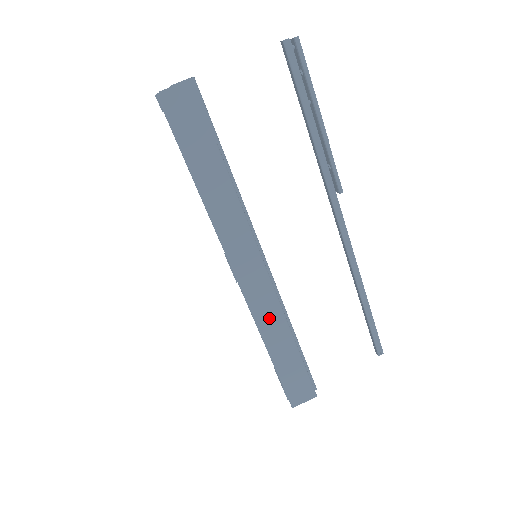
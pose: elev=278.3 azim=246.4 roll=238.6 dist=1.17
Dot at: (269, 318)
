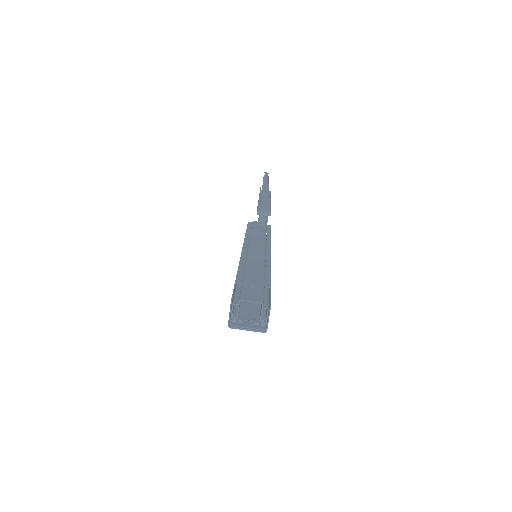
Dot at: occluded
